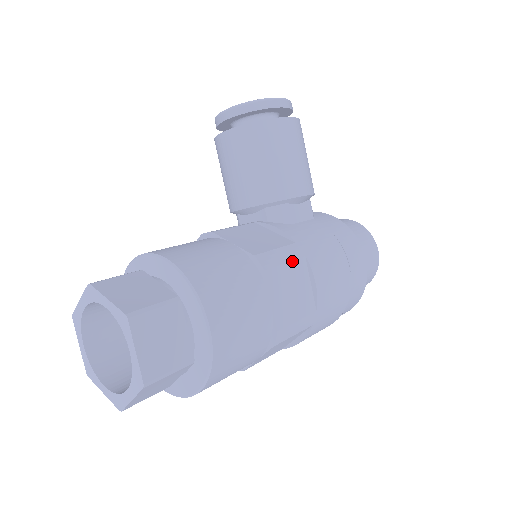
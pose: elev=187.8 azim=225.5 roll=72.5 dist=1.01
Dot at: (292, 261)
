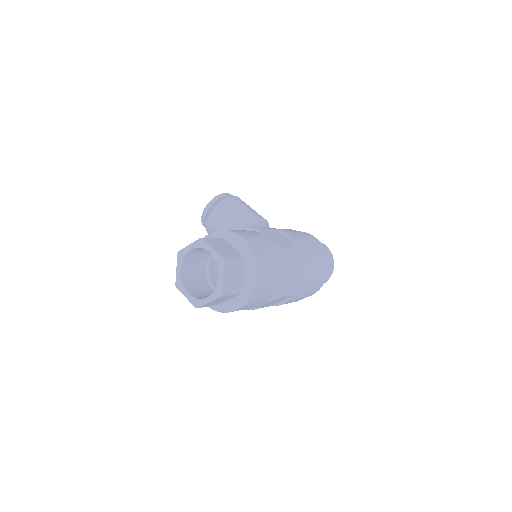
Dot at: (270, 229)
